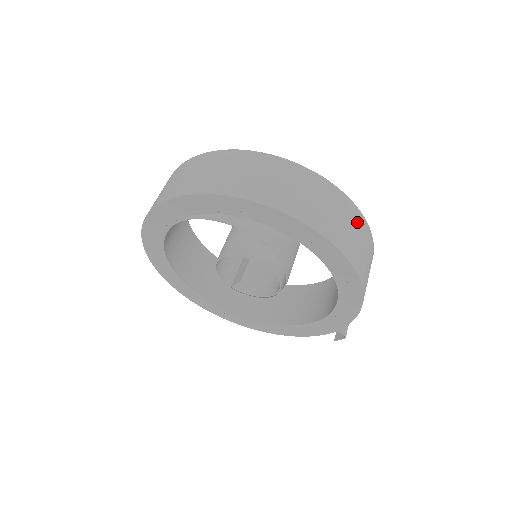
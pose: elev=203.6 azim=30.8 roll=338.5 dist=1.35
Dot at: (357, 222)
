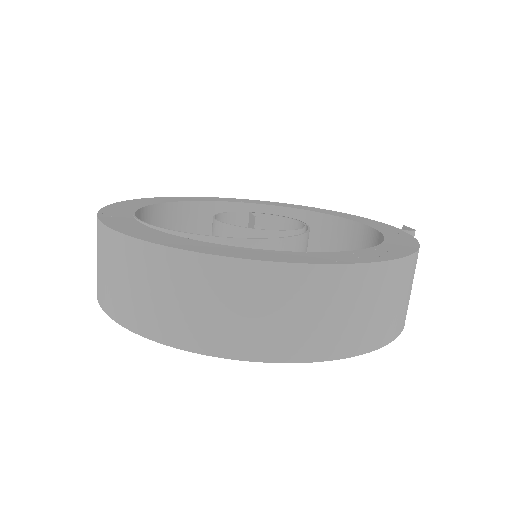
Dot at: (365, 286)
